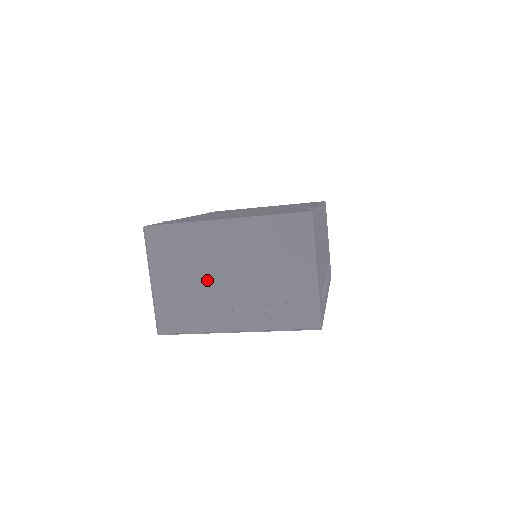
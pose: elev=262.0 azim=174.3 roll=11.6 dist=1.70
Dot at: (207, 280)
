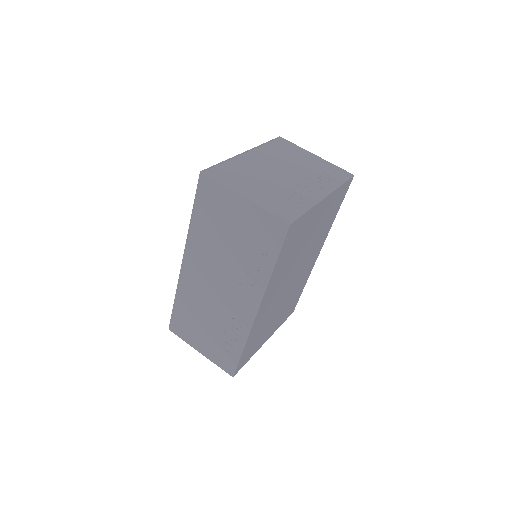
Dot at: (275, 180)
